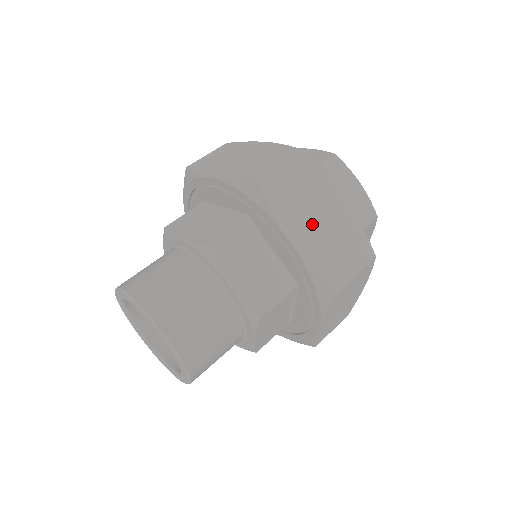
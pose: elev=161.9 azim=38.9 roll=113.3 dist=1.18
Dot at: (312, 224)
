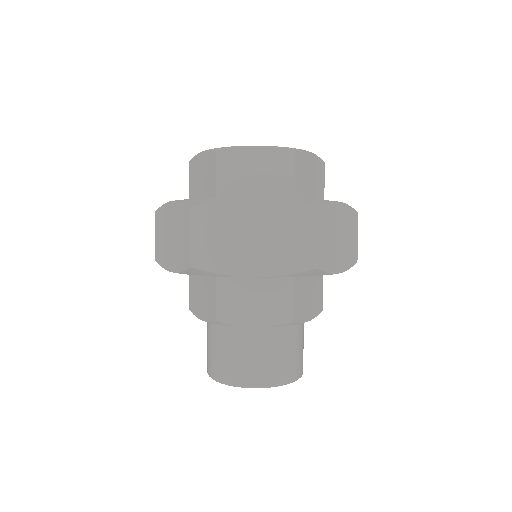
Dot at: (339, 246)
